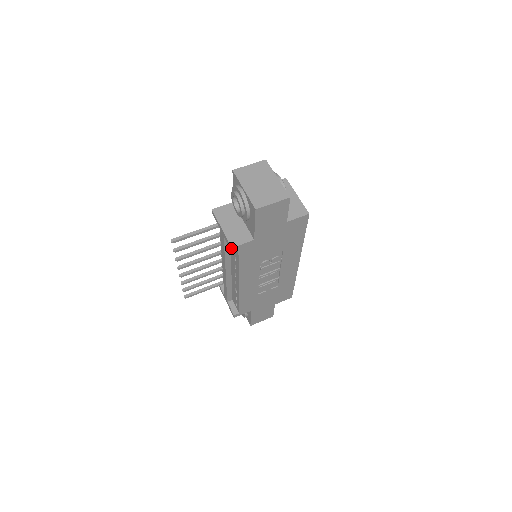
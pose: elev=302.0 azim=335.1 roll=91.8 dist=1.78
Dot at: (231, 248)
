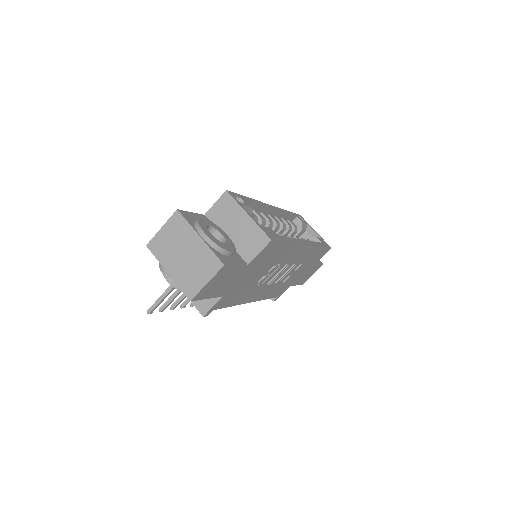
Dot at: (203, 316)
